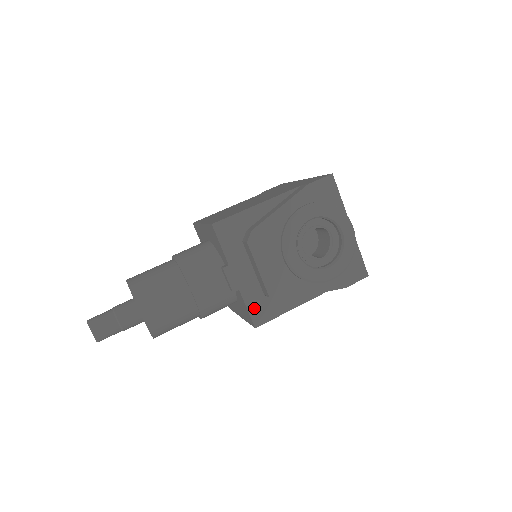
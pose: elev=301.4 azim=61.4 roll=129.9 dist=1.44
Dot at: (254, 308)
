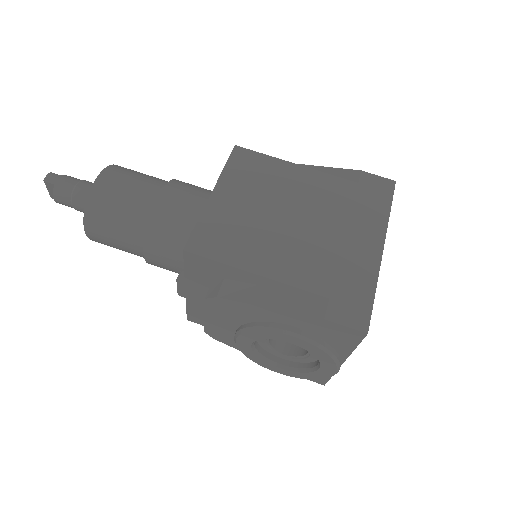
Dot at: (194, 313)
